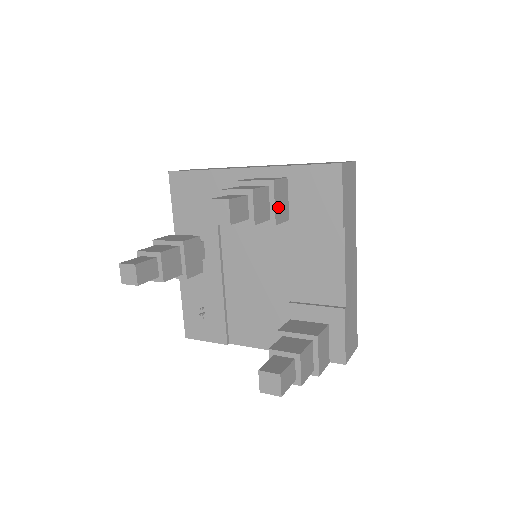
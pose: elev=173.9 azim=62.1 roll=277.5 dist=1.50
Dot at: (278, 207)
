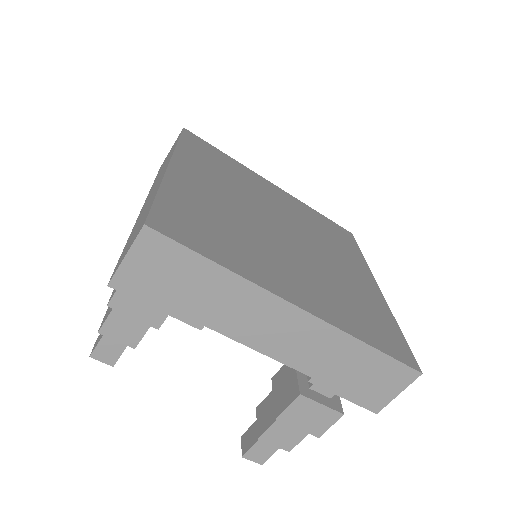
Dot at: (144, 314)
